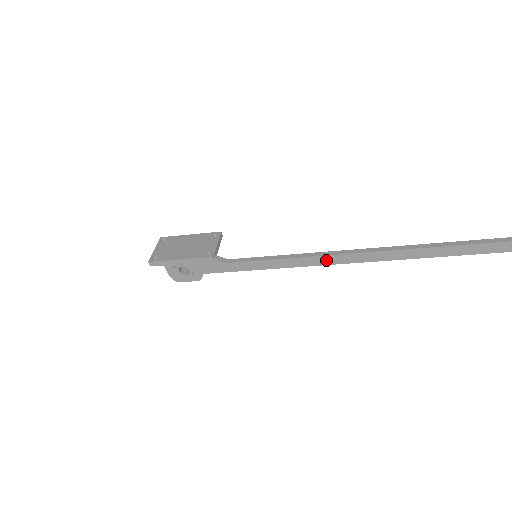
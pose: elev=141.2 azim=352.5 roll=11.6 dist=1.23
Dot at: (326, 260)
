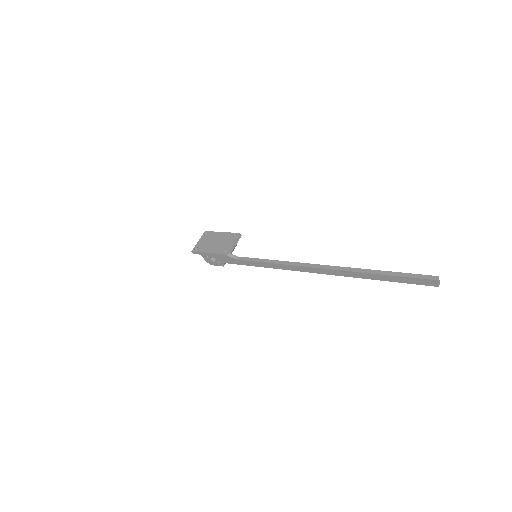
Dot at: (295, 268)
